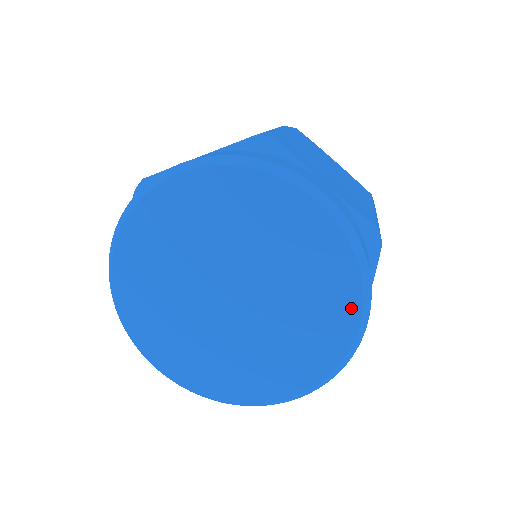
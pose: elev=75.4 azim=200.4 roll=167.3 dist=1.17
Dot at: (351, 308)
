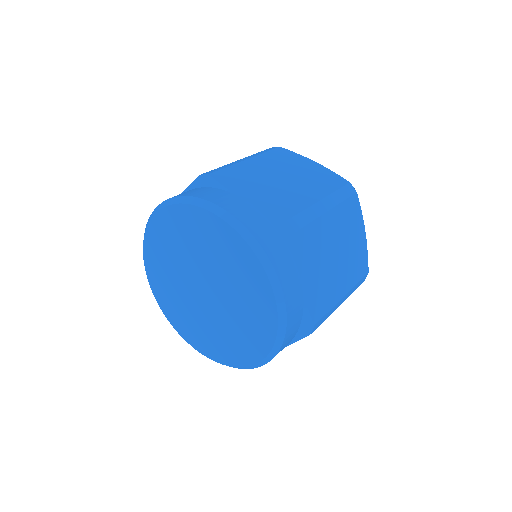
Dot at: (257, 355)
